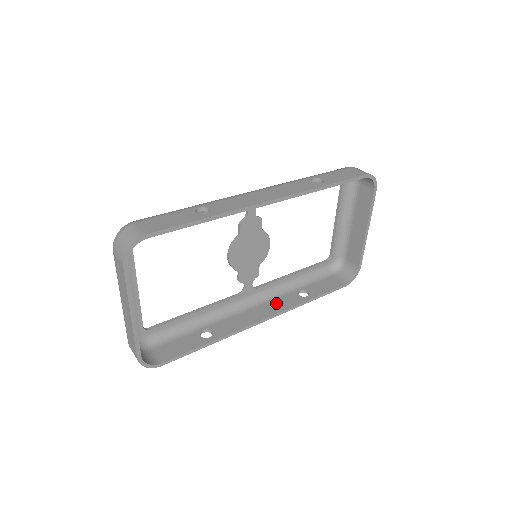
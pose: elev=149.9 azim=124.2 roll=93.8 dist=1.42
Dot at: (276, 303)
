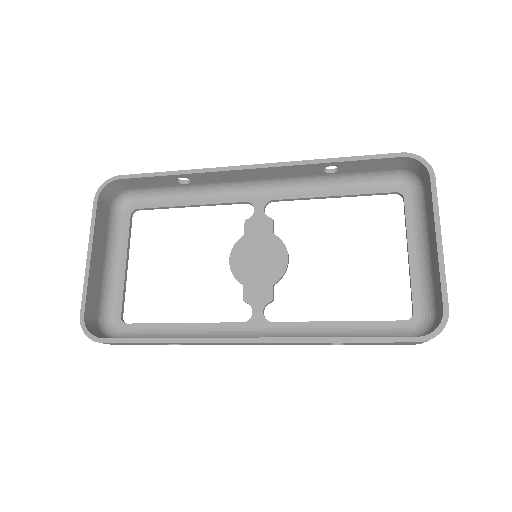
Dot at: occluded
